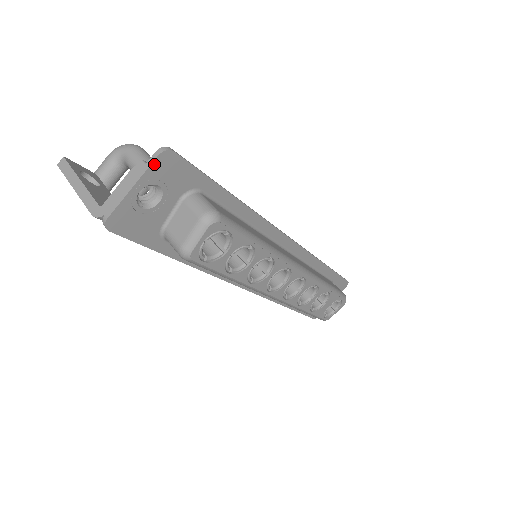
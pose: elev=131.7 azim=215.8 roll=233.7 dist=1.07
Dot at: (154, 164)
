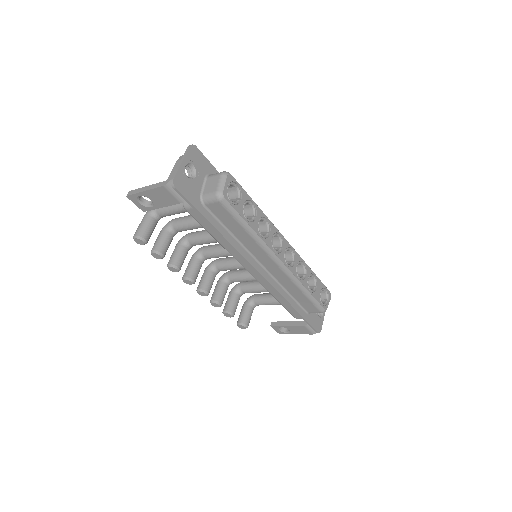
Dot at: (189, 151)
